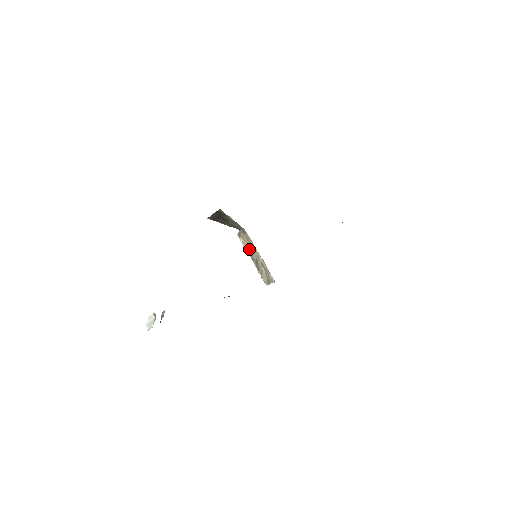
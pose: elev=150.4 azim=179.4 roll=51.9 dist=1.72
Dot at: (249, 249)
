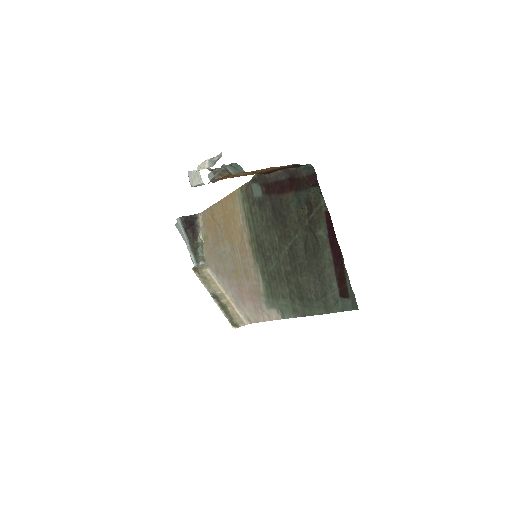
Dot at: (208, 286)
